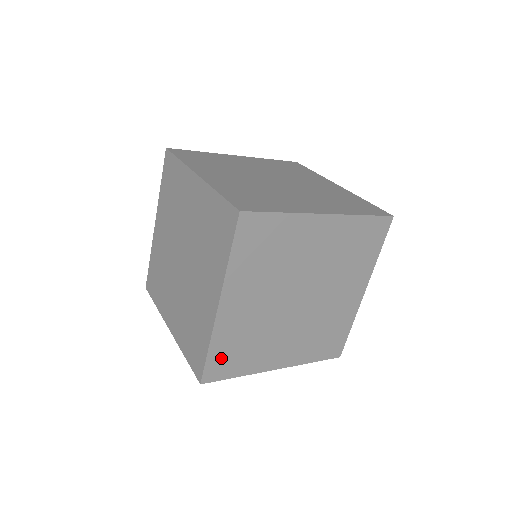
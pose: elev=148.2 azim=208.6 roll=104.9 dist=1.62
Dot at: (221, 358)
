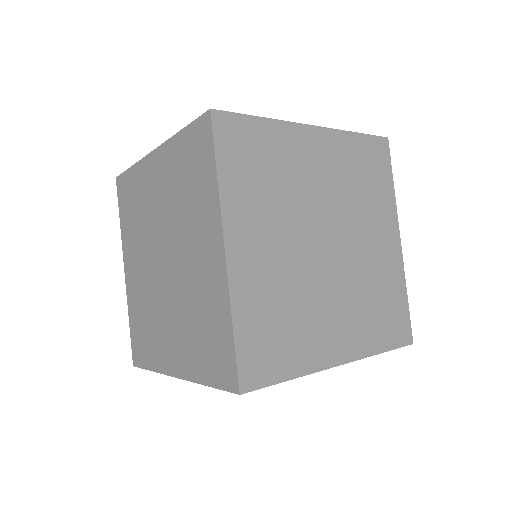
Dot at: (256, 343)
